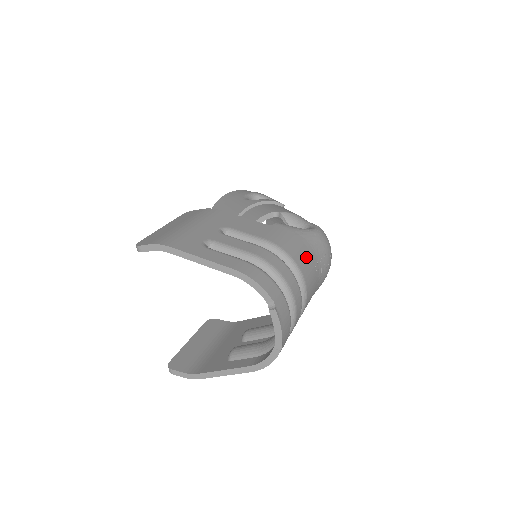
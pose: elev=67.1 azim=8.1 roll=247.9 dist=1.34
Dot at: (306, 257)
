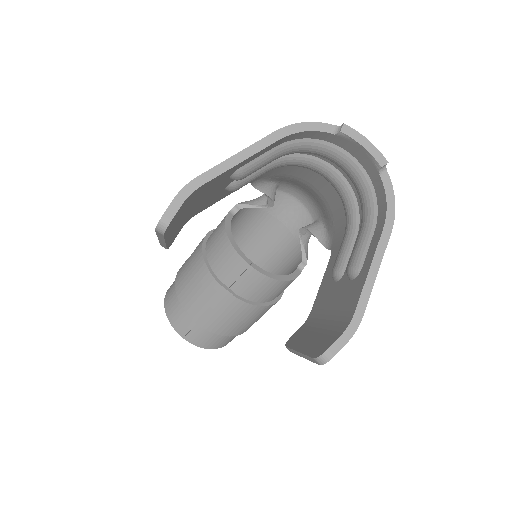
Dot at: occluded
